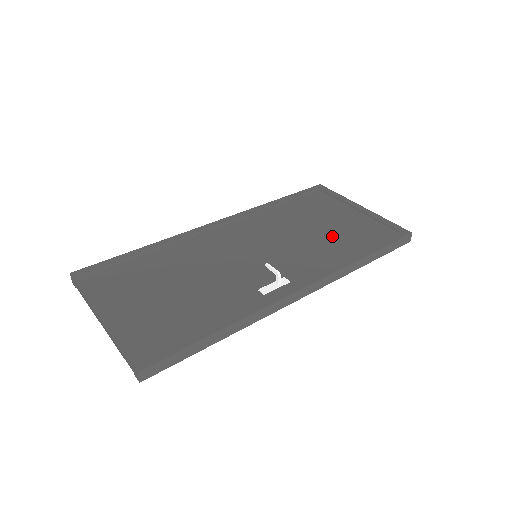
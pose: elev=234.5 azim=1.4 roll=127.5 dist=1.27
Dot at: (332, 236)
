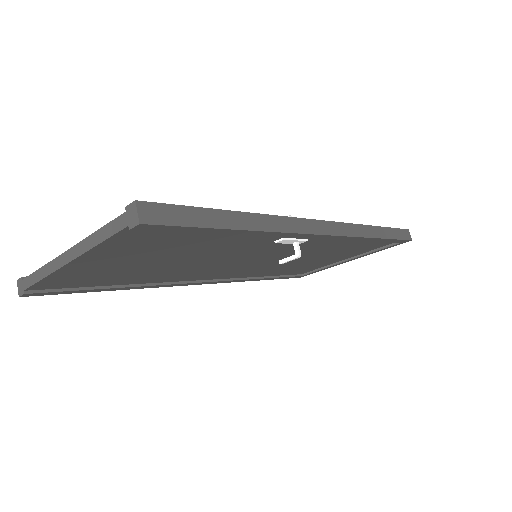
Dot at: occluded
